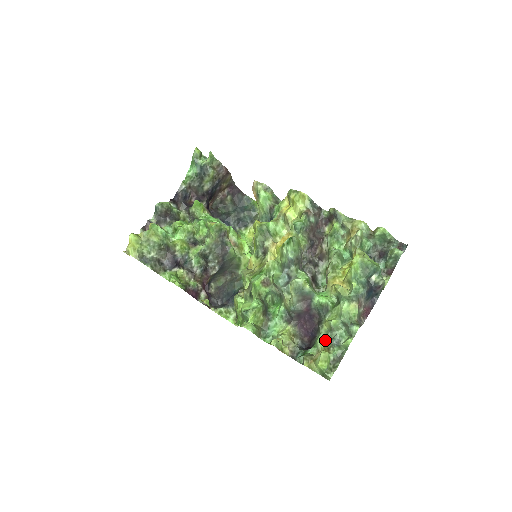
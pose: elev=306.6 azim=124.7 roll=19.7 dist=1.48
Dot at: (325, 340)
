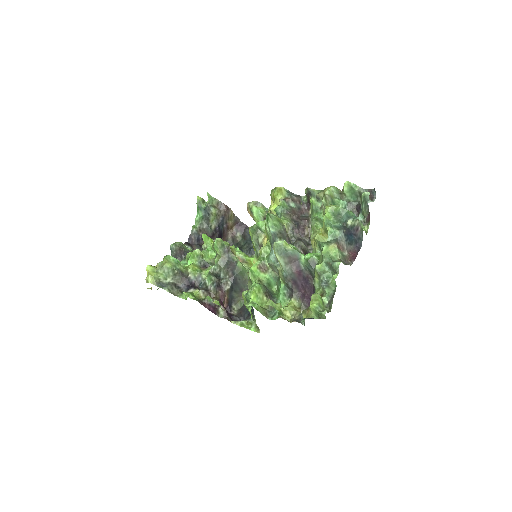
Dot at: (318, 290)
